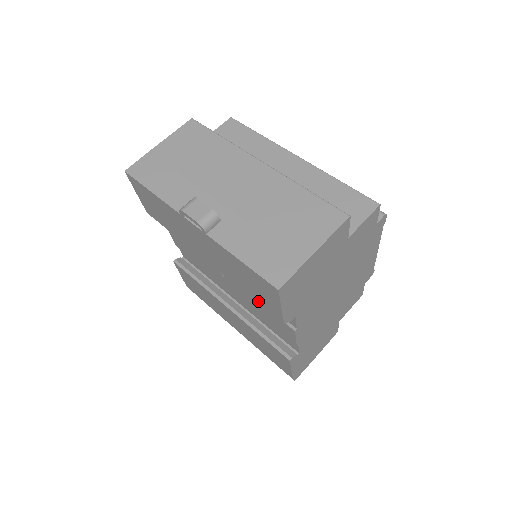
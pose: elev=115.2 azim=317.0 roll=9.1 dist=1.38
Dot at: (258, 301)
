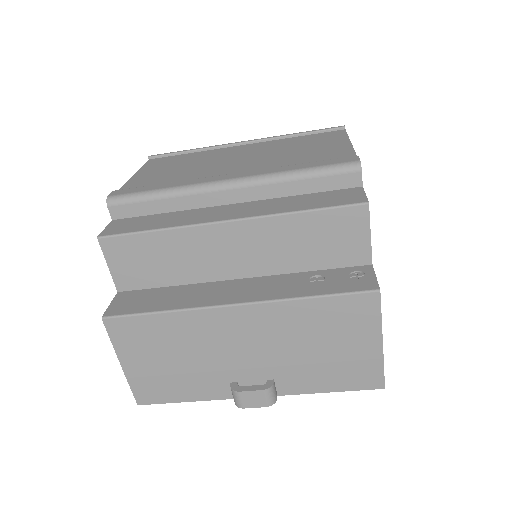
Dot at: occluded
